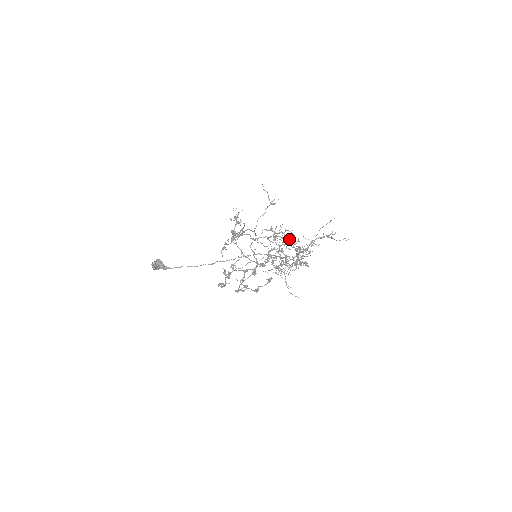
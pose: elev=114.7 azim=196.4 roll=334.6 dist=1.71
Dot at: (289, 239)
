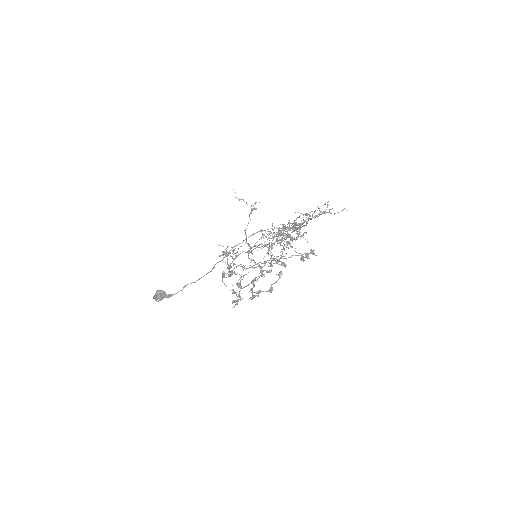
Dot at: (284, 227)
